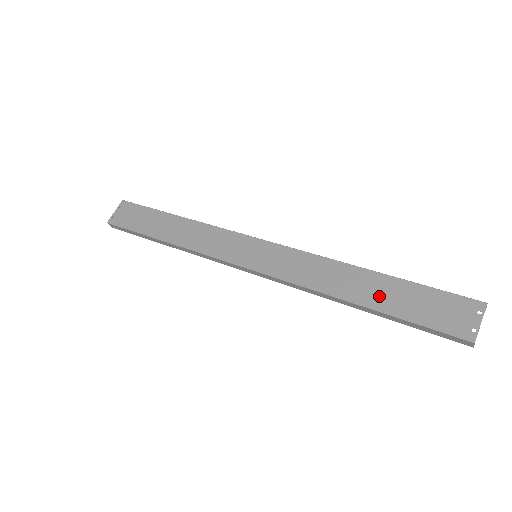
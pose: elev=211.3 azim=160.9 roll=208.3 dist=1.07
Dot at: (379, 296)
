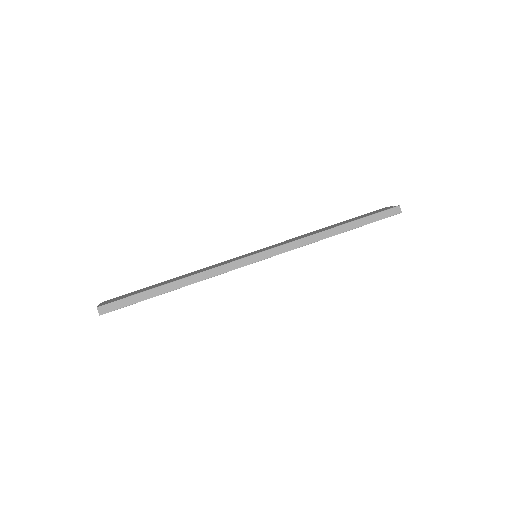
Dot at: occluded
